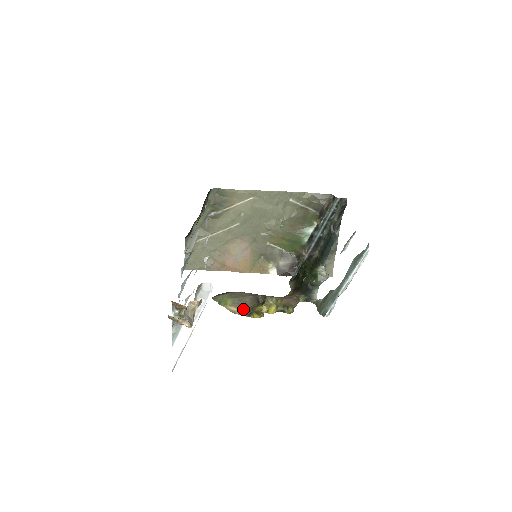
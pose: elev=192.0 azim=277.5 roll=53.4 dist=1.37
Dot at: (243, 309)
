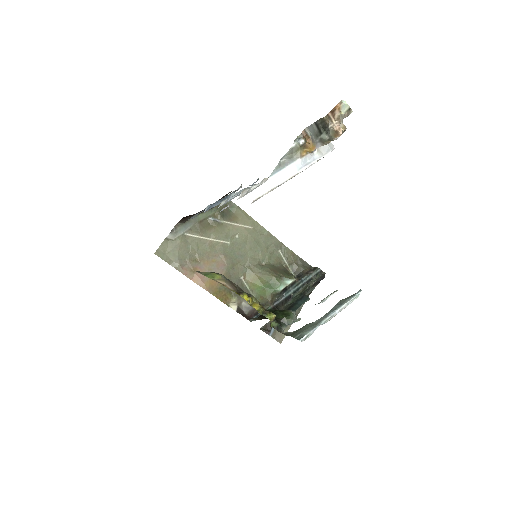
Dot at: (233, 287)
